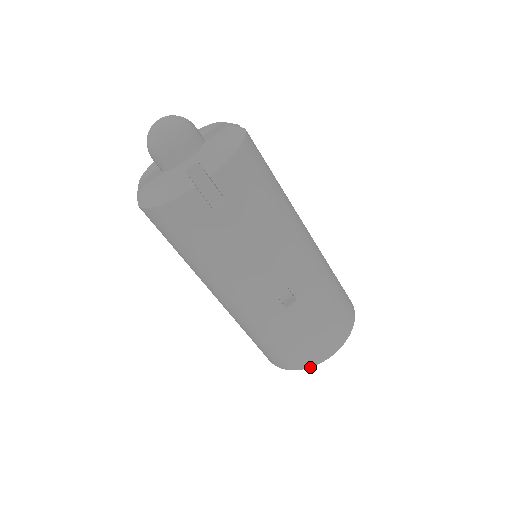
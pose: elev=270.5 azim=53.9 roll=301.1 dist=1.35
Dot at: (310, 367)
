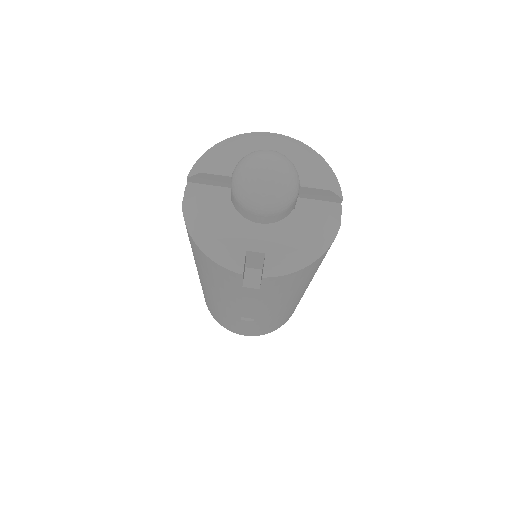
Dot at: (227, 329)
